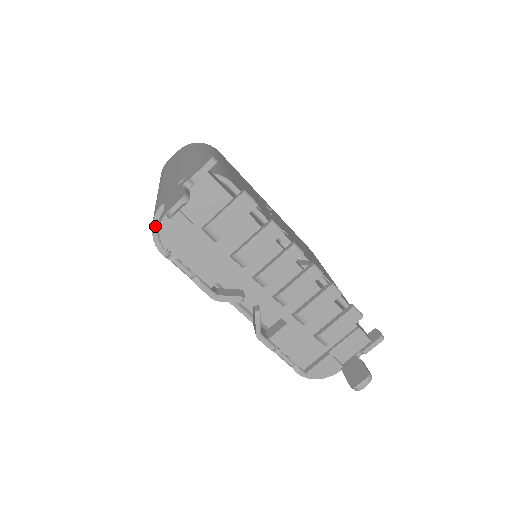
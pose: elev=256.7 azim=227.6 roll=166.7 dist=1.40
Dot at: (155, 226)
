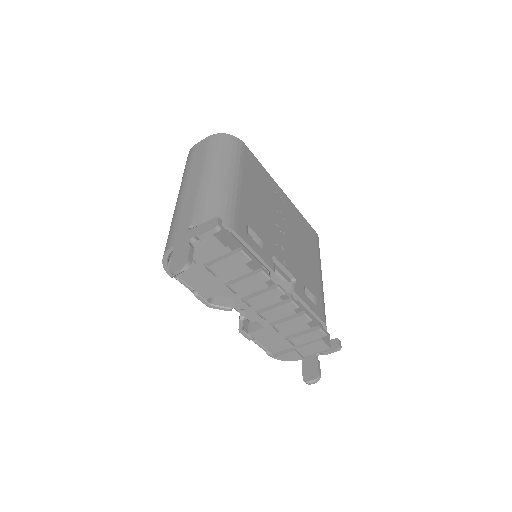
Dot at: (165, 259)
